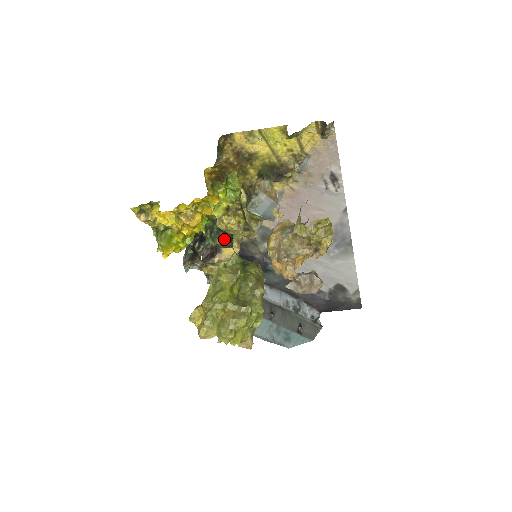
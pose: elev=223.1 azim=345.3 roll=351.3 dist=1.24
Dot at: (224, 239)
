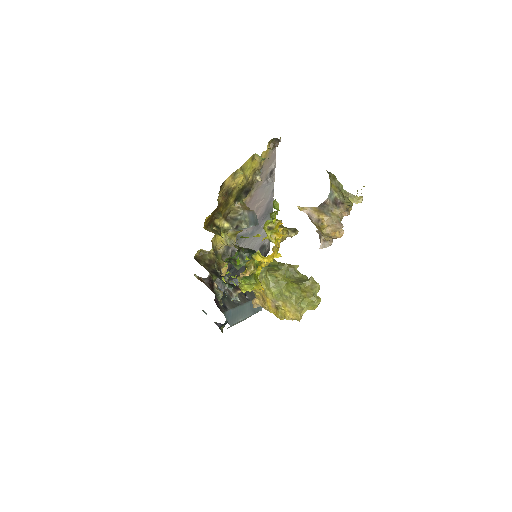
Dot at: occluded
